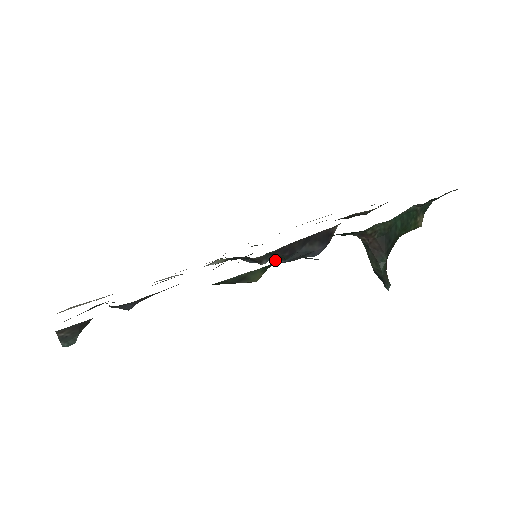
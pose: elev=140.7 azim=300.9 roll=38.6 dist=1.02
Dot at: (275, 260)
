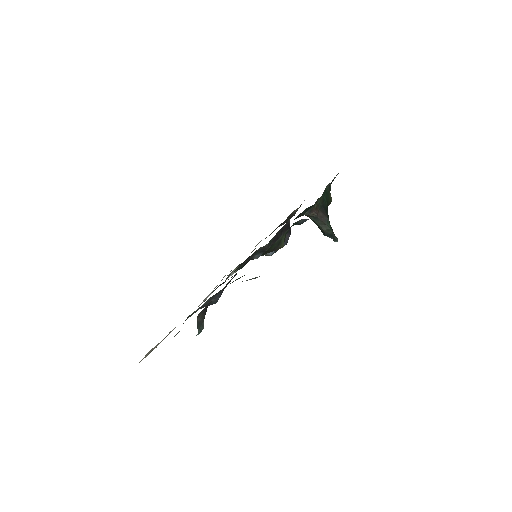
Dot at: occluded
